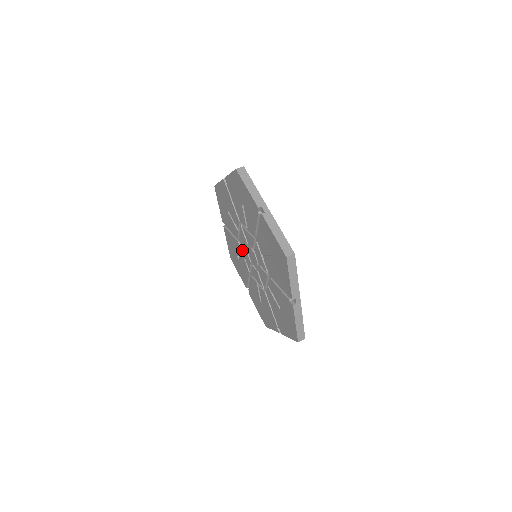
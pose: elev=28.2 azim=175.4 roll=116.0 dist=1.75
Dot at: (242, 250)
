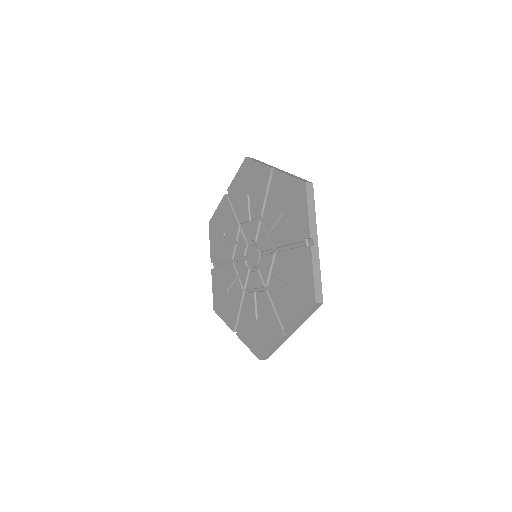
Dot at: (237, 267)
